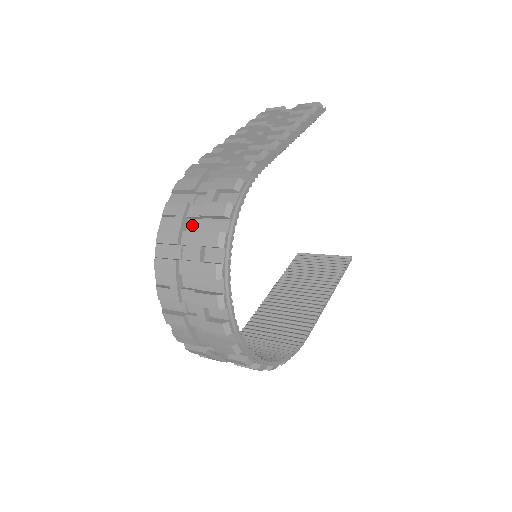
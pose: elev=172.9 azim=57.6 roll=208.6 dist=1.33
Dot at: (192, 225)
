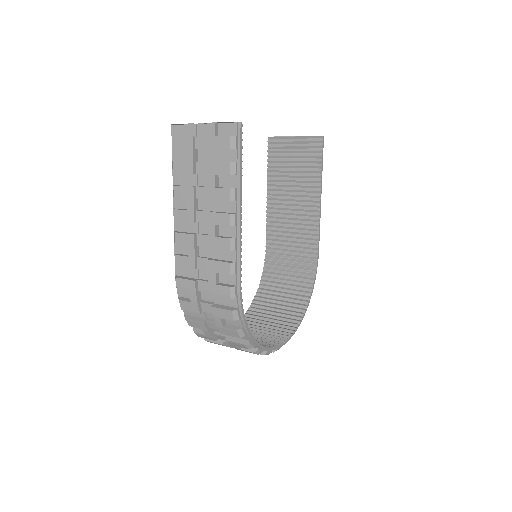
Dot at: occluded
